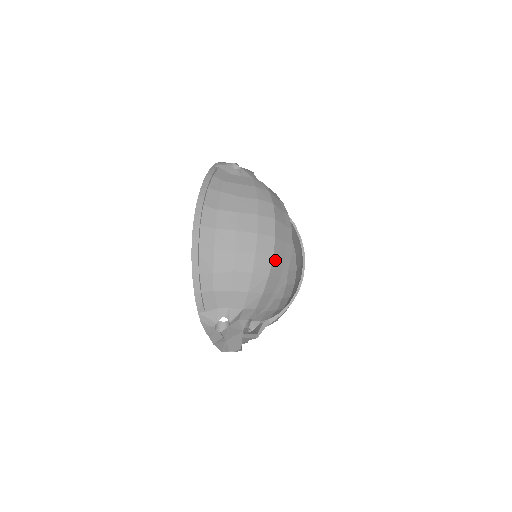
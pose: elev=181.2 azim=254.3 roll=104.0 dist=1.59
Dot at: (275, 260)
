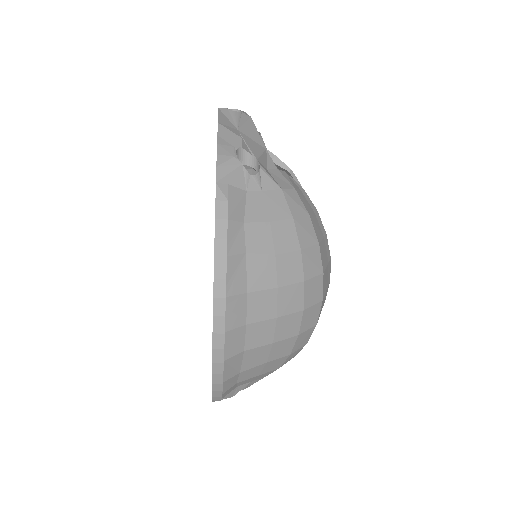
Dot at: occluded
